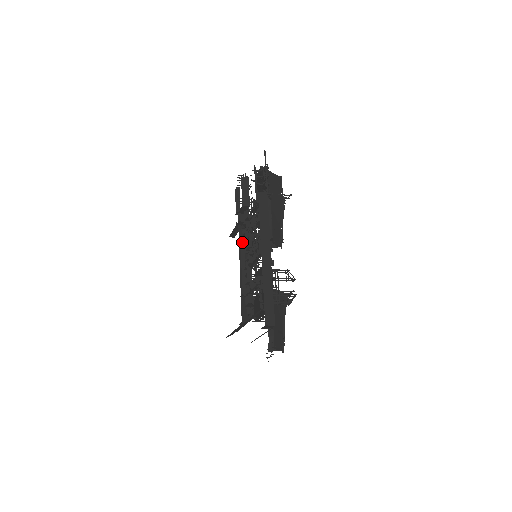
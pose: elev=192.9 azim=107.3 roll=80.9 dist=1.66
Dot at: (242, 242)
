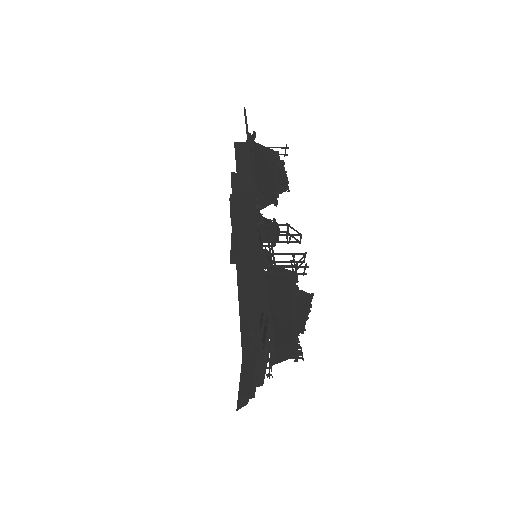
Dot at: occluded
